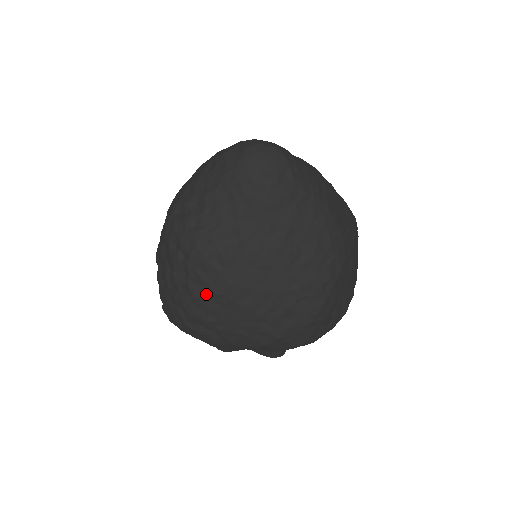
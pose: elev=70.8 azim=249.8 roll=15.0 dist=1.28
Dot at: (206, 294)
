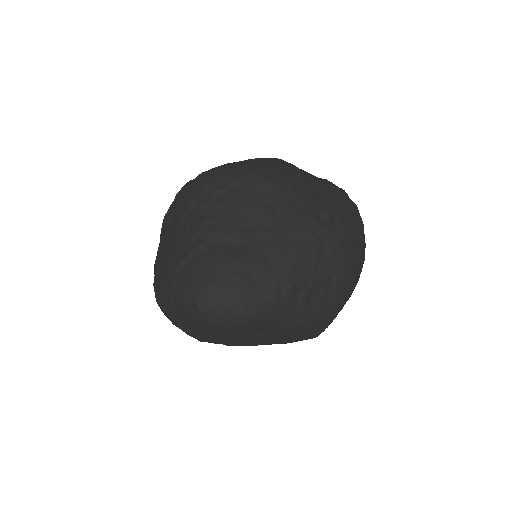
Dot at: occluded
